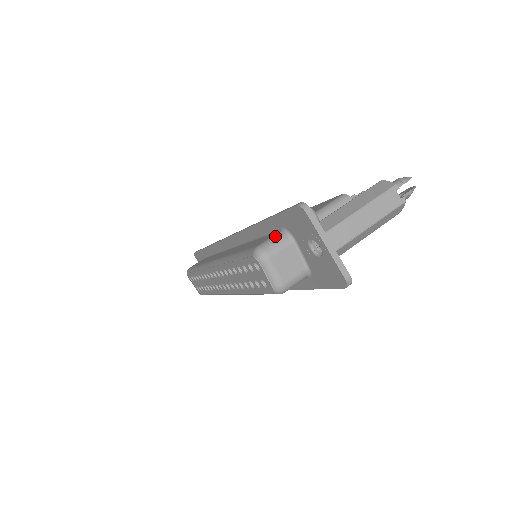
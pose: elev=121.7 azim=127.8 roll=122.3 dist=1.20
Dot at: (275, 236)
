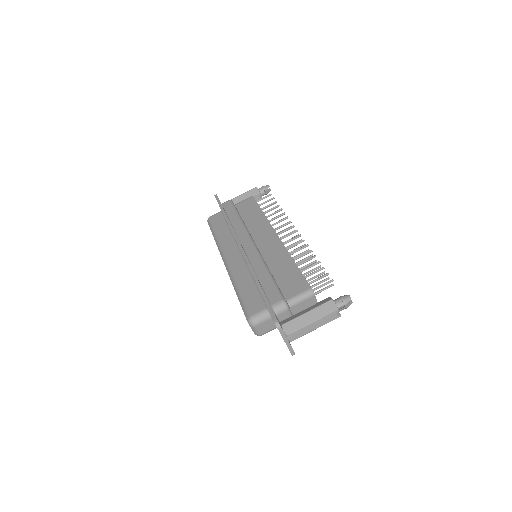
Dot at: (262, 313)
